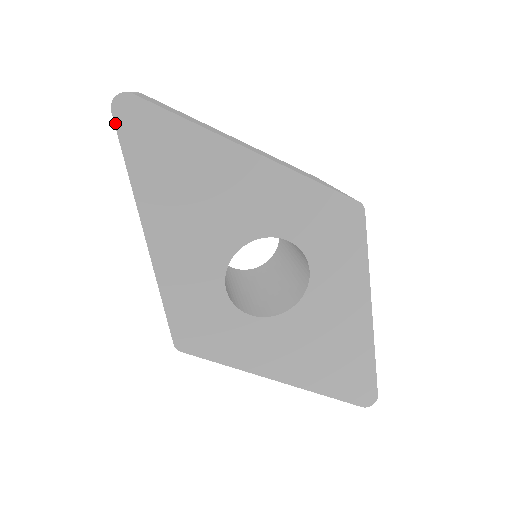
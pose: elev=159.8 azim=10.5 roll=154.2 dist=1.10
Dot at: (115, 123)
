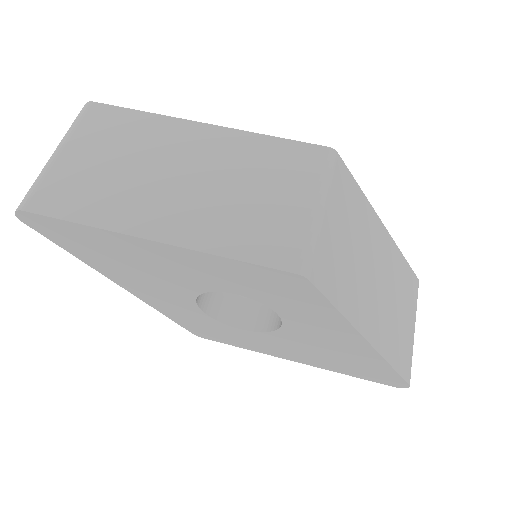
Dot at: (33, 228)
